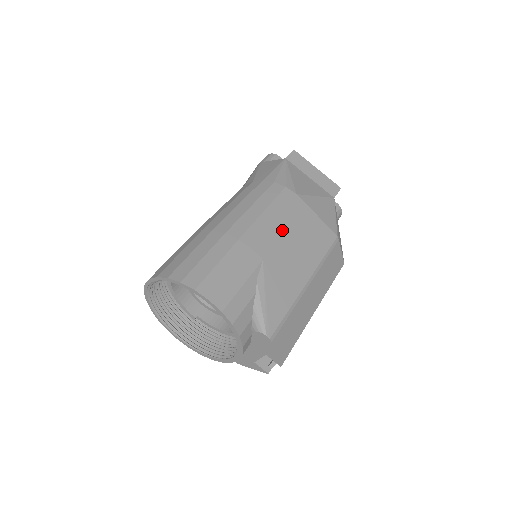
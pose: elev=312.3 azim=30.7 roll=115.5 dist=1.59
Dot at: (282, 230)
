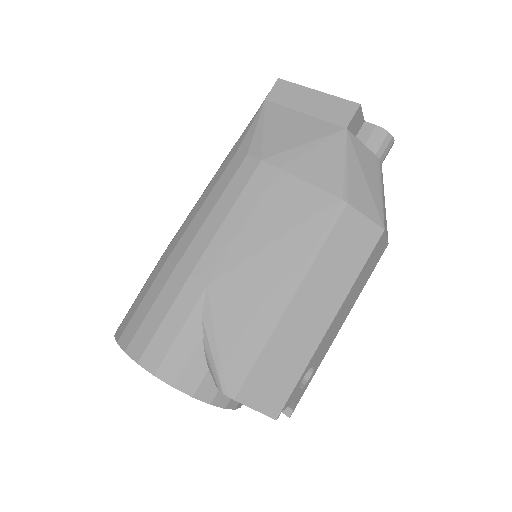
Dot at: (237, 229)
